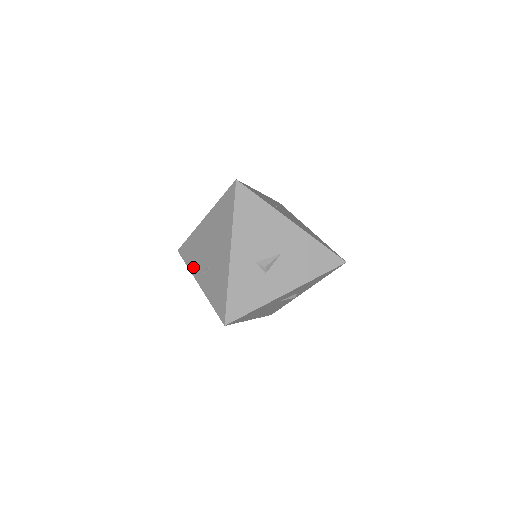
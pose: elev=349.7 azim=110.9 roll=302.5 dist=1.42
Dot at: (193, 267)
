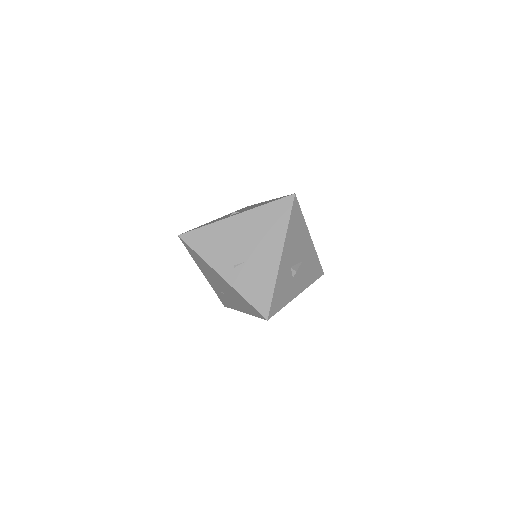
Dot at: (212, 258)
